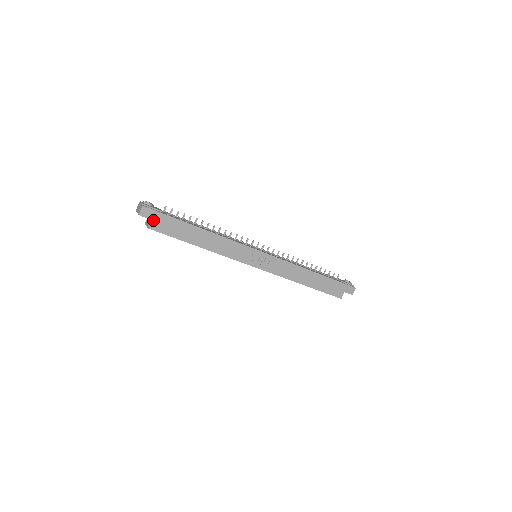
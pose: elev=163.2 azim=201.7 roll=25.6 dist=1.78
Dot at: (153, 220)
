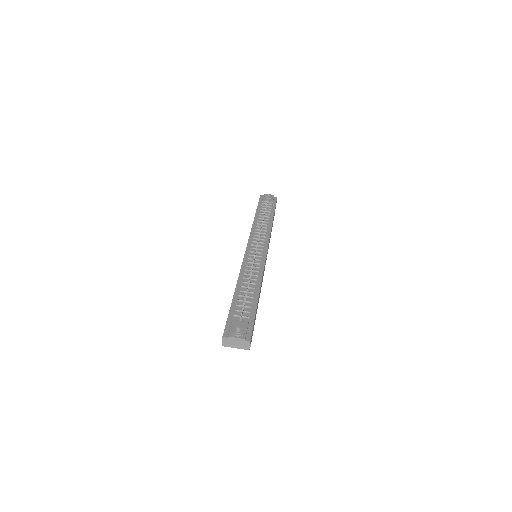
Dot at: (251, 338)
